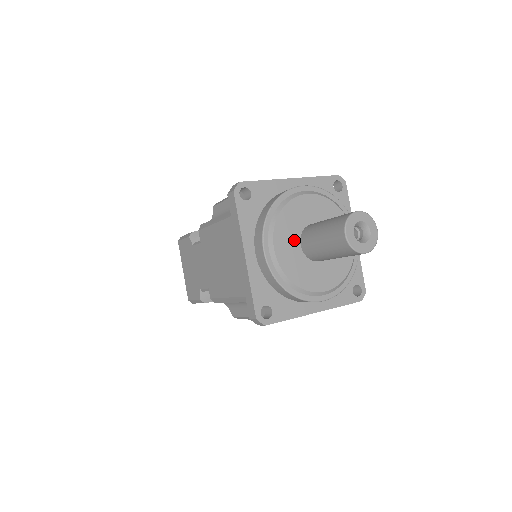
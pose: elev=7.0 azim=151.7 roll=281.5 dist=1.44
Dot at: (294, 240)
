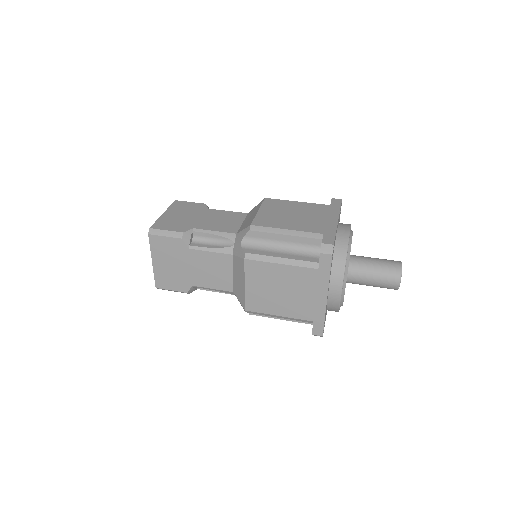
Dot at: occluded
